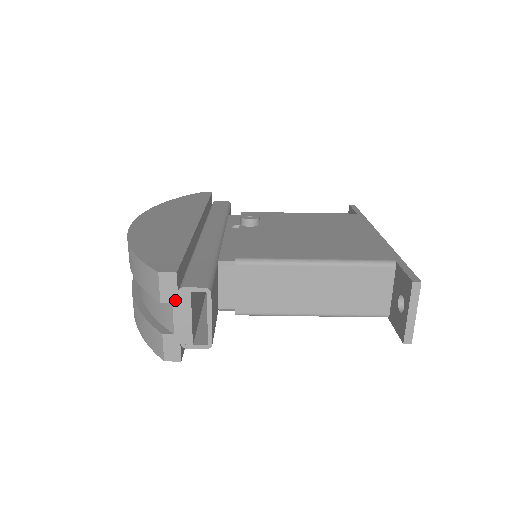
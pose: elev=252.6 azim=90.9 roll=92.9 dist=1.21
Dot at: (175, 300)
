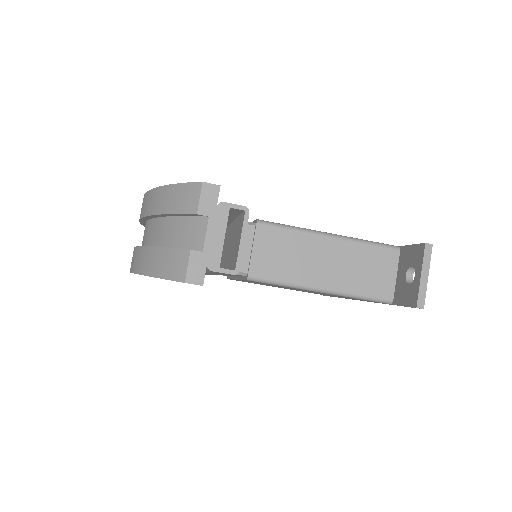
Dot at: (212, 214)
